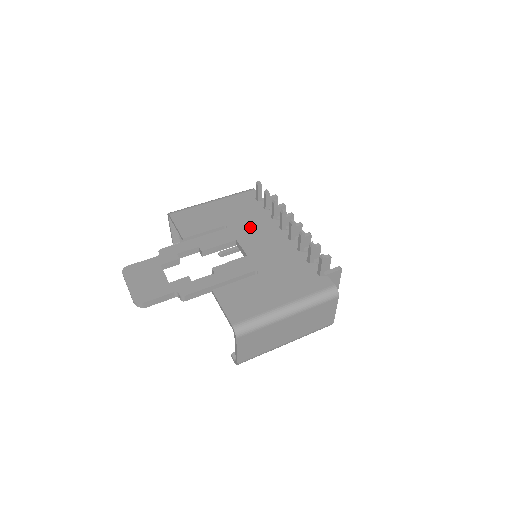
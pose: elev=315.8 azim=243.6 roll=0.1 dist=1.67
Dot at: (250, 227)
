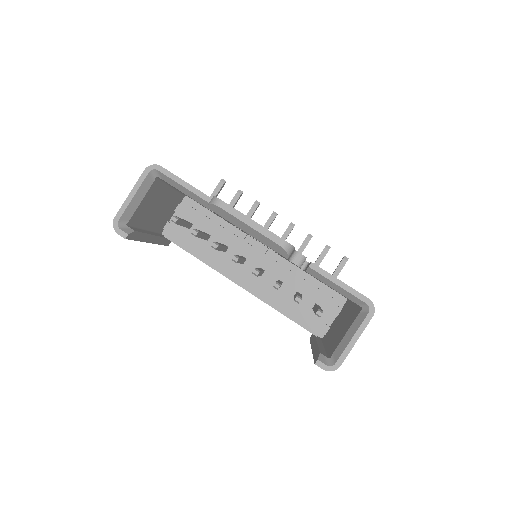
Dot at: occluded
